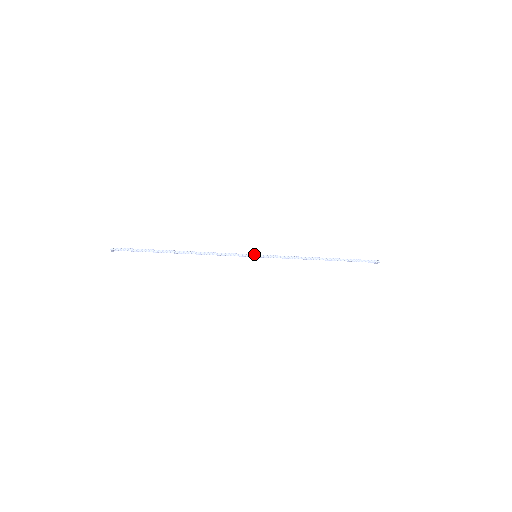
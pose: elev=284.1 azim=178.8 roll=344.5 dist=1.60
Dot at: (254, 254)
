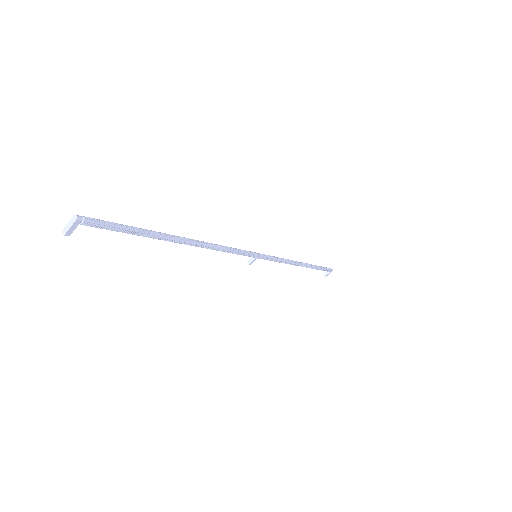
Dot at: (255, 252)
